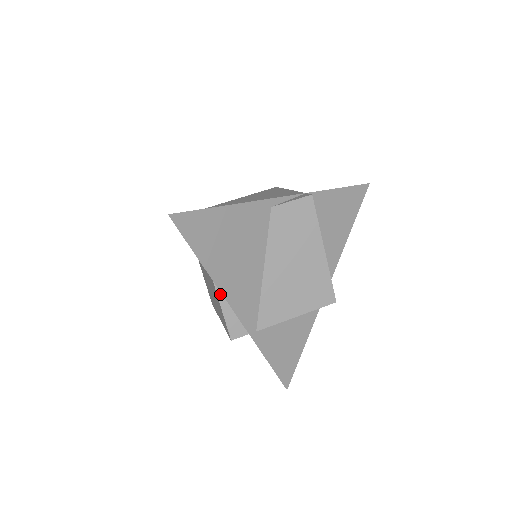
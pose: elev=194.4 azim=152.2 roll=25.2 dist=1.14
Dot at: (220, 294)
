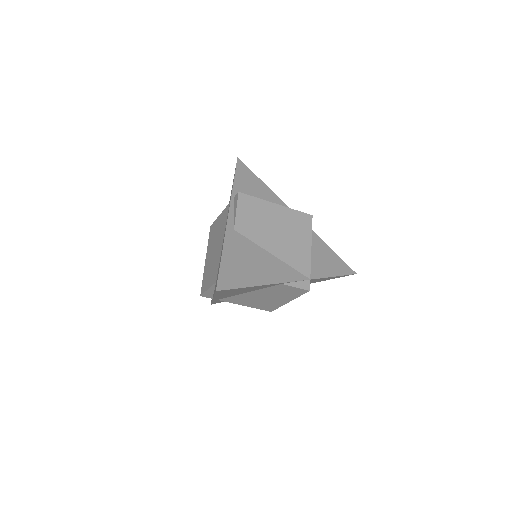
Dot at: (214, 287)
